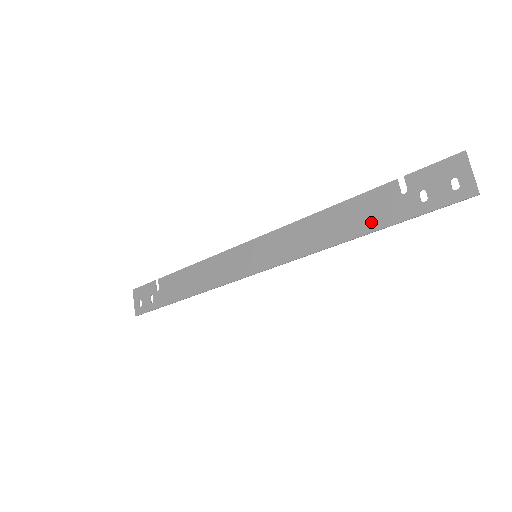
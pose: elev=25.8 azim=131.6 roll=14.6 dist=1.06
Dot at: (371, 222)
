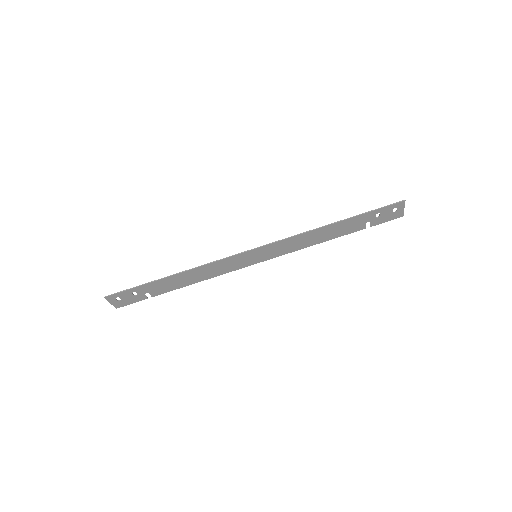
Dot at: (345, 223)
